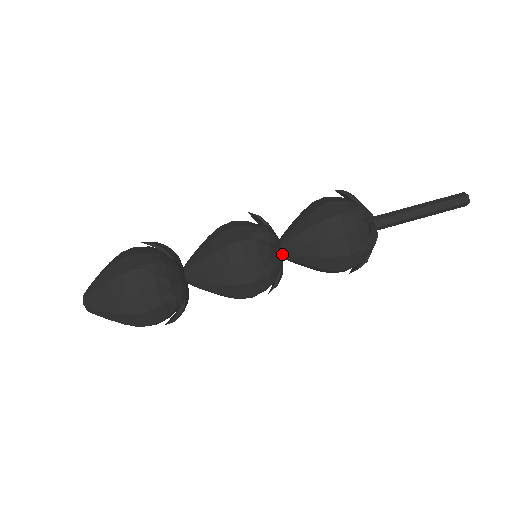
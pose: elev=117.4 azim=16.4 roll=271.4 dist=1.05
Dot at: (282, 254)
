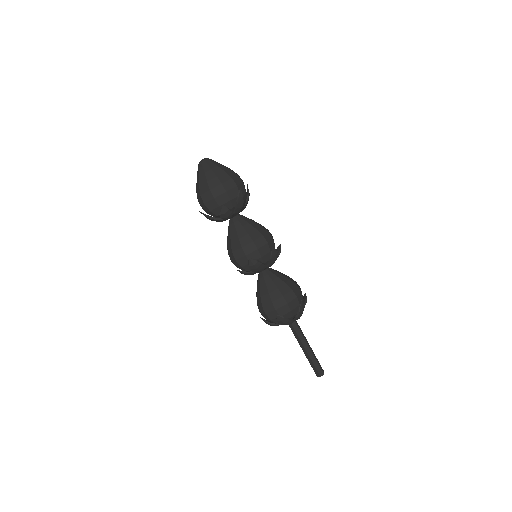
Dot at: (262, 271)
